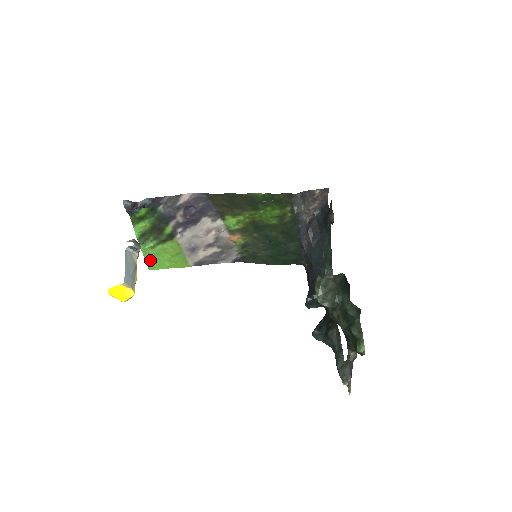
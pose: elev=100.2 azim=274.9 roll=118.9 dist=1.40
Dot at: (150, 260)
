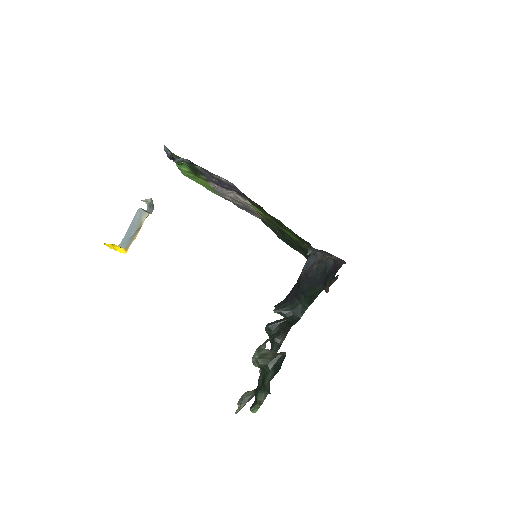
Dot at: (184, 173)
